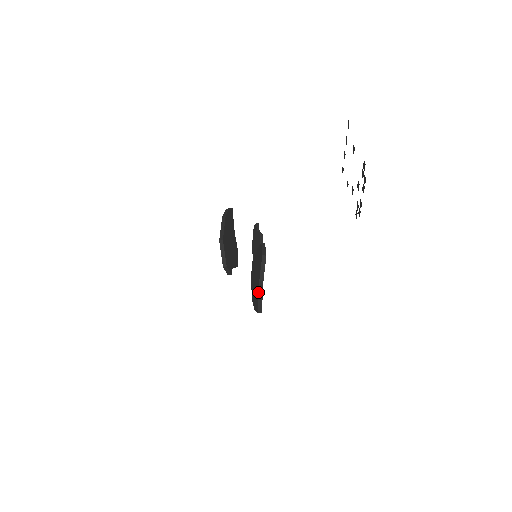
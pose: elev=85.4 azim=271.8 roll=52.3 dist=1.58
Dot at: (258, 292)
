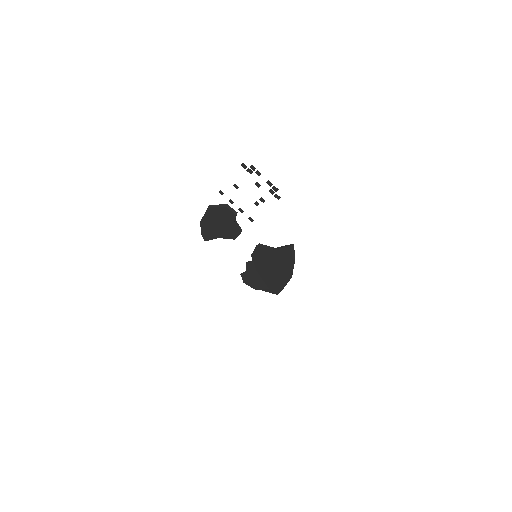
Dot at: (279, 249)
